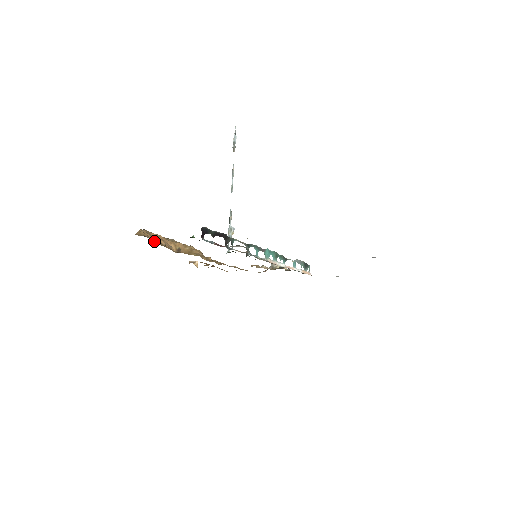
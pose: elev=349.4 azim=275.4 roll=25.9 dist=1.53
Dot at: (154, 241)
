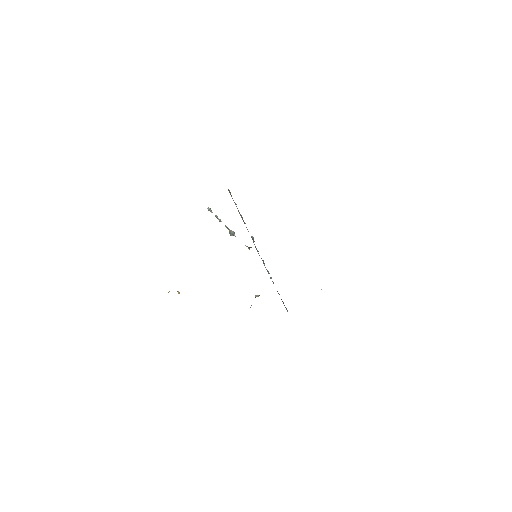
Dot at: occluded
